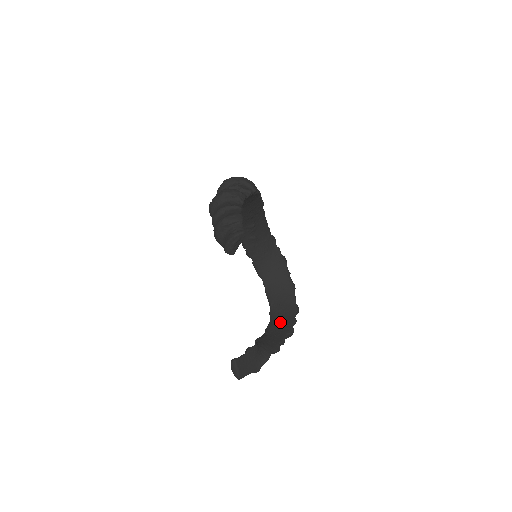
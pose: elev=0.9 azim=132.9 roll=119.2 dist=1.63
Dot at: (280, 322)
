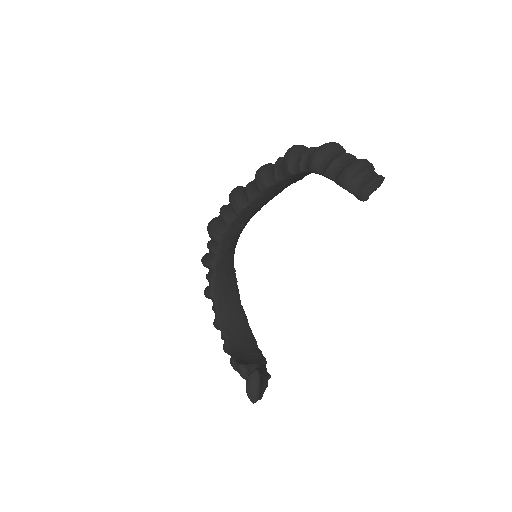
Dot at: (247, 351)
